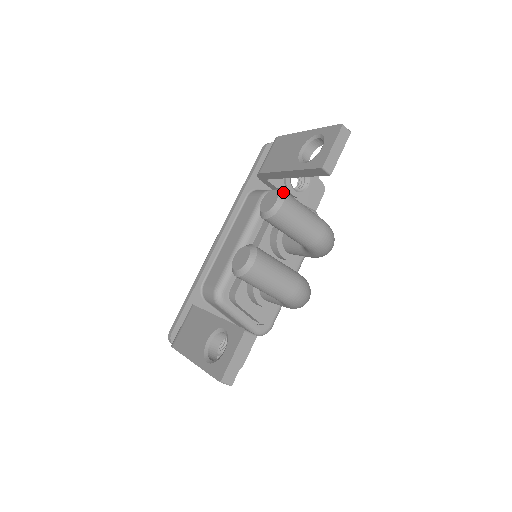
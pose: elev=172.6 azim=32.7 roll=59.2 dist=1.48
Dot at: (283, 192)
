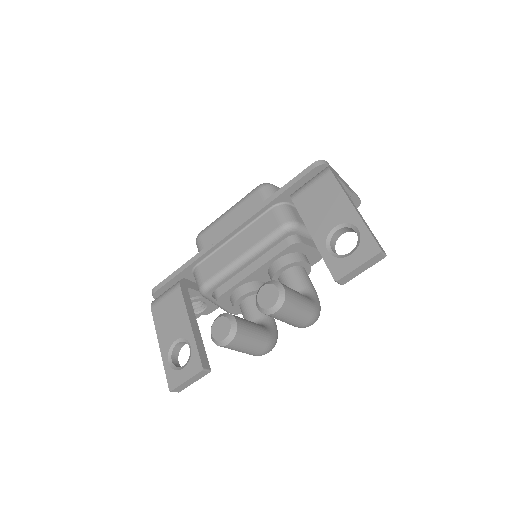
Dot at: (283, 300)
